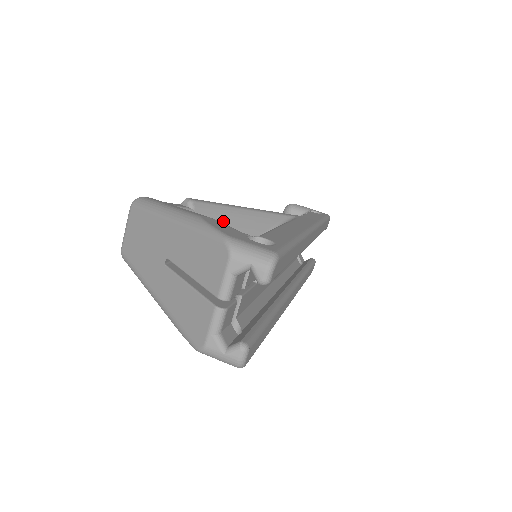
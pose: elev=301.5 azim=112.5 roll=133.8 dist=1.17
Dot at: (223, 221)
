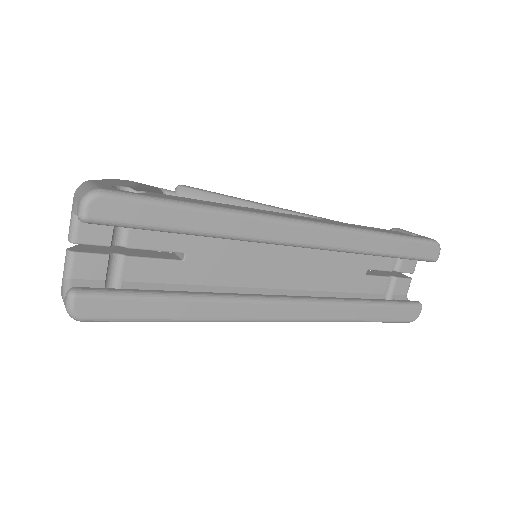
Dot at: occluded
